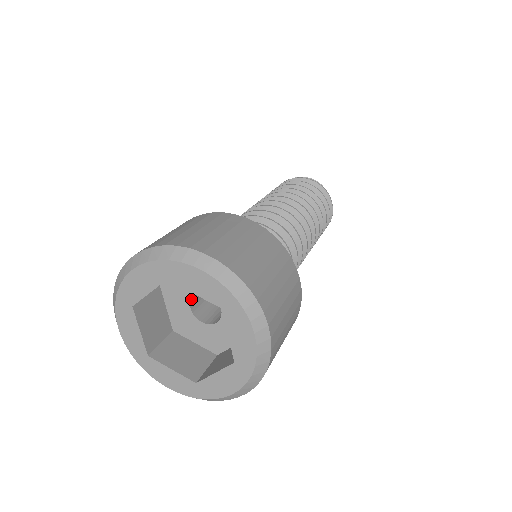
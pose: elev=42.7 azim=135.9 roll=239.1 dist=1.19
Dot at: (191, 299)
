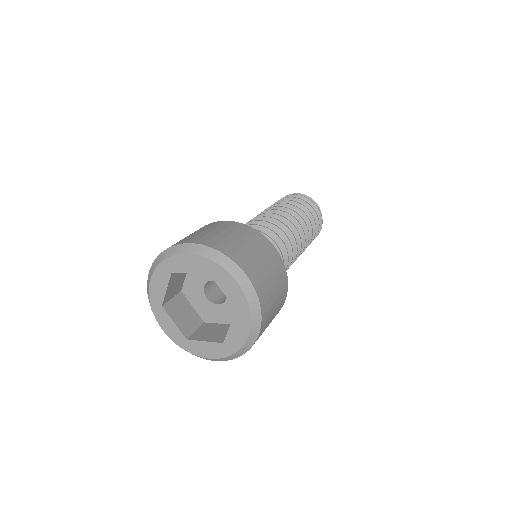
Dot at: occluded
